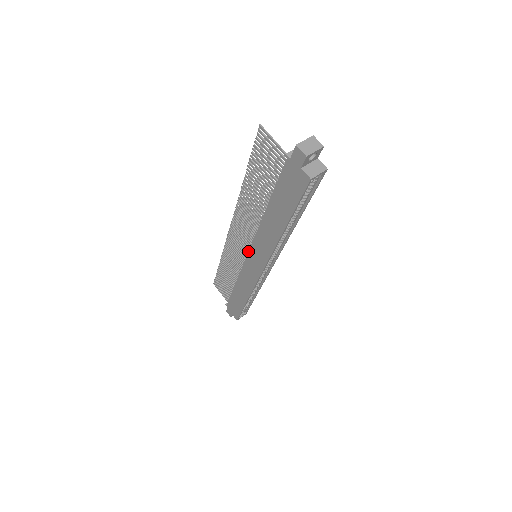
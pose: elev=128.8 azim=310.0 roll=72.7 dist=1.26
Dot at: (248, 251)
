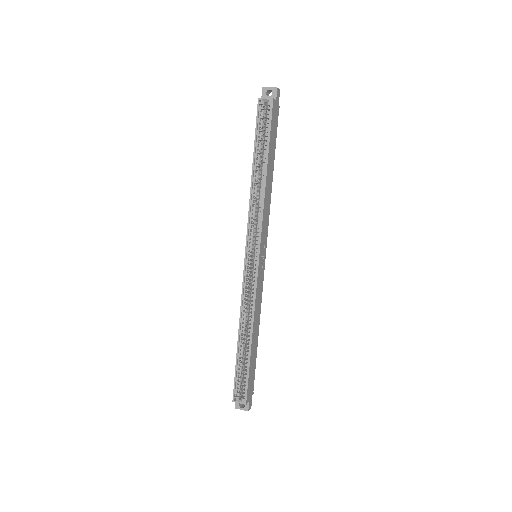
Dot at: occluded
